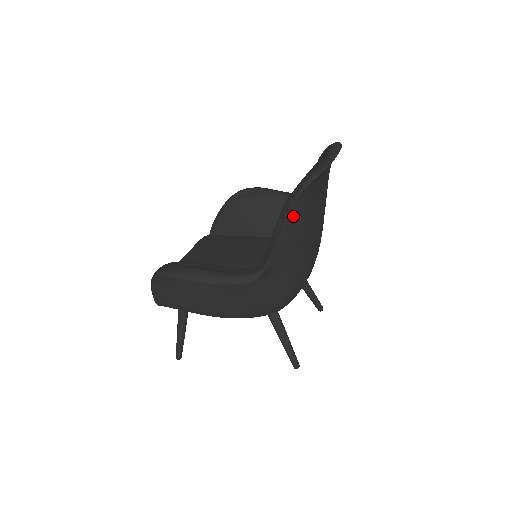
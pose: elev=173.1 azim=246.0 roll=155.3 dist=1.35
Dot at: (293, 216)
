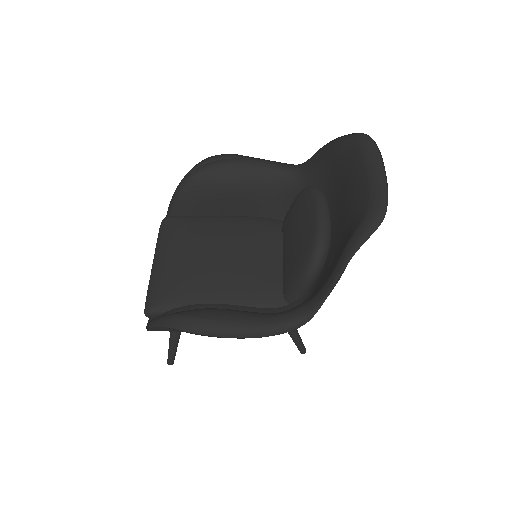
Dot at: occluded
